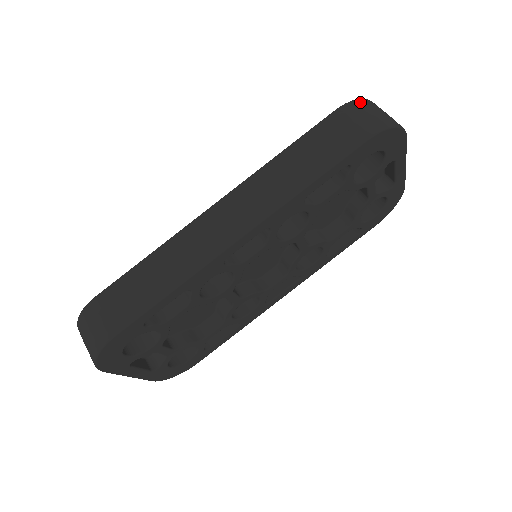
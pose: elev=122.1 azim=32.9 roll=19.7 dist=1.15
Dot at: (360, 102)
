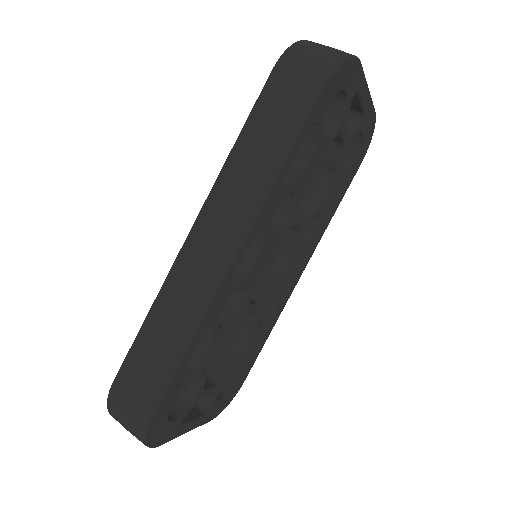
Dot at: (295, 48)
